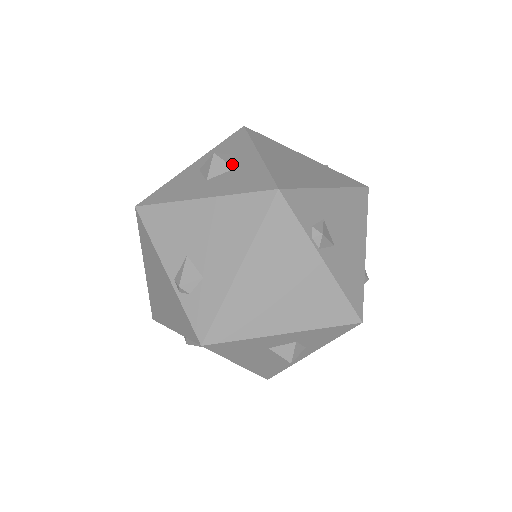
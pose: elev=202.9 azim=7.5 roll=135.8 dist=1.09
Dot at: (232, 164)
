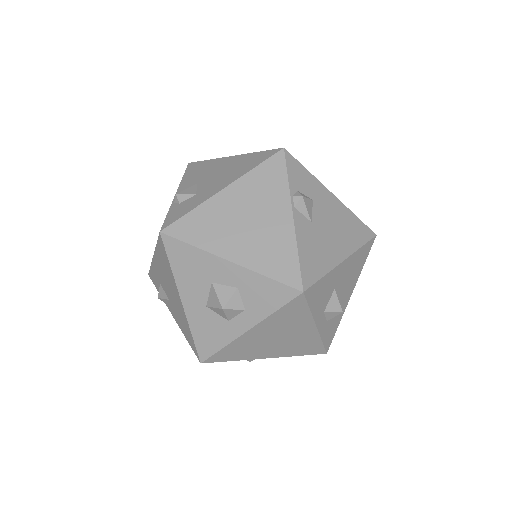
Dot at: occluded
